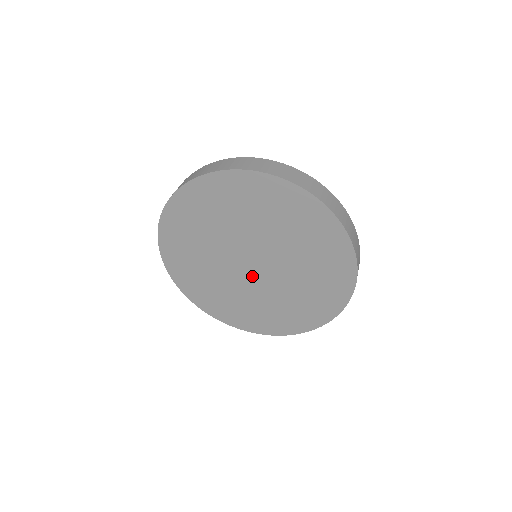
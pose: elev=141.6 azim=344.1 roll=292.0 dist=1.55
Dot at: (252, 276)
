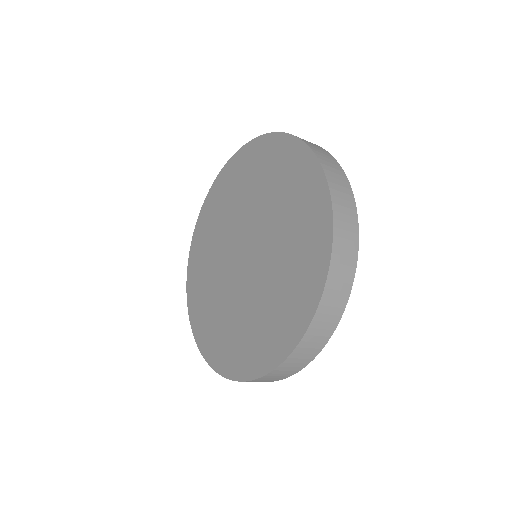
Dot at: (236, 271)
